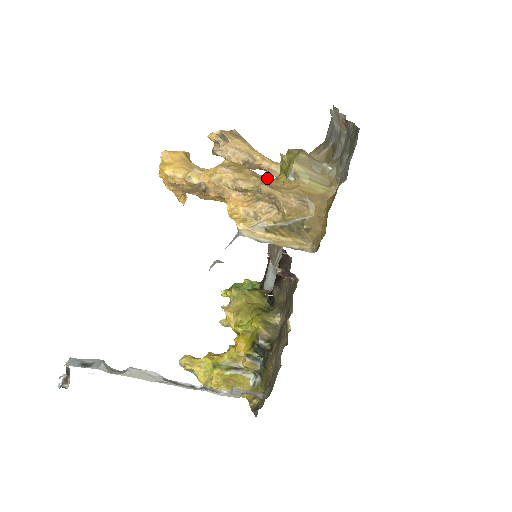
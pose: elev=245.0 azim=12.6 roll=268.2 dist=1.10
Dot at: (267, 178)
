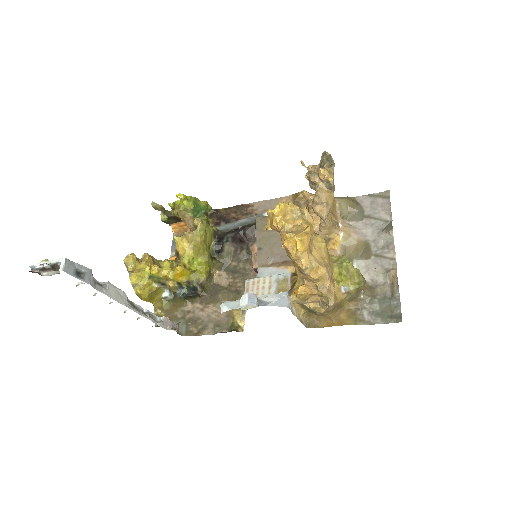
Dot at: occluded
